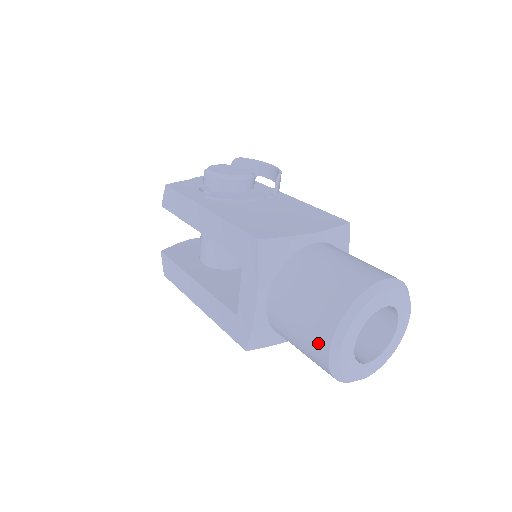
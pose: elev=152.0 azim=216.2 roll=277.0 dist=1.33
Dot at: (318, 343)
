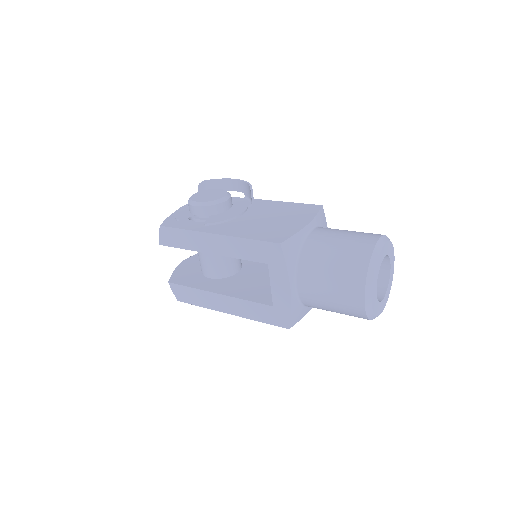
Dot at: (353, 300)
